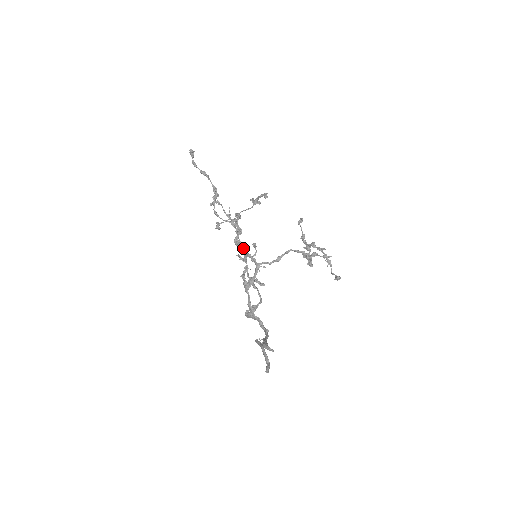
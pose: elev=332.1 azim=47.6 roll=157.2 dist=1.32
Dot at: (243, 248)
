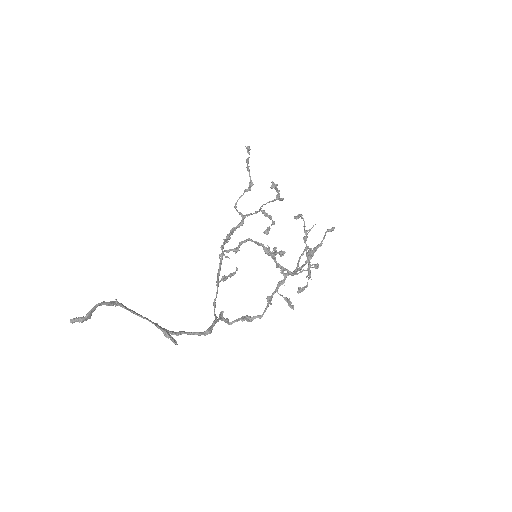
Dot at: (230, 238)
